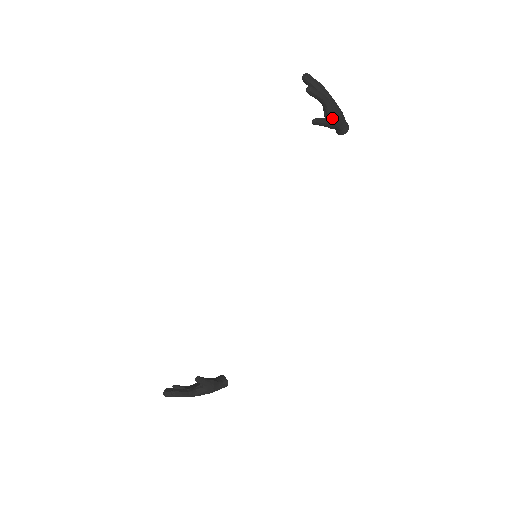
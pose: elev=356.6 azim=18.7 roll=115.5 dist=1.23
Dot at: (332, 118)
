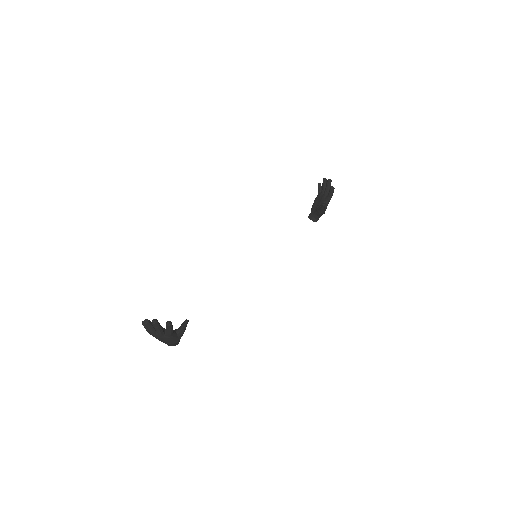
Dot at: (325, 210)
